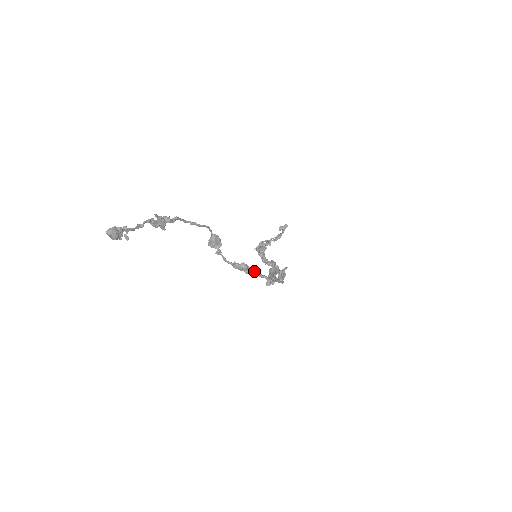
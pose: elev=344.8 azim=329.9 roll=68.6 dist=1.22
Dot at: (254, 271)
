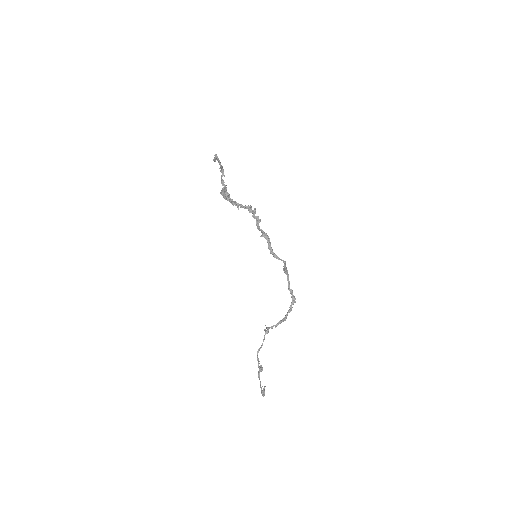
Dot at: (288, 312)
